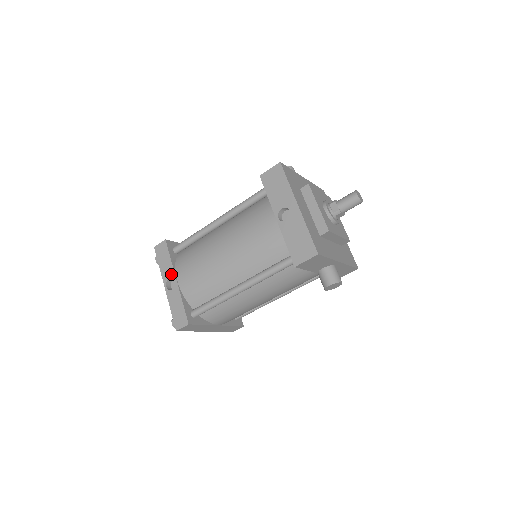
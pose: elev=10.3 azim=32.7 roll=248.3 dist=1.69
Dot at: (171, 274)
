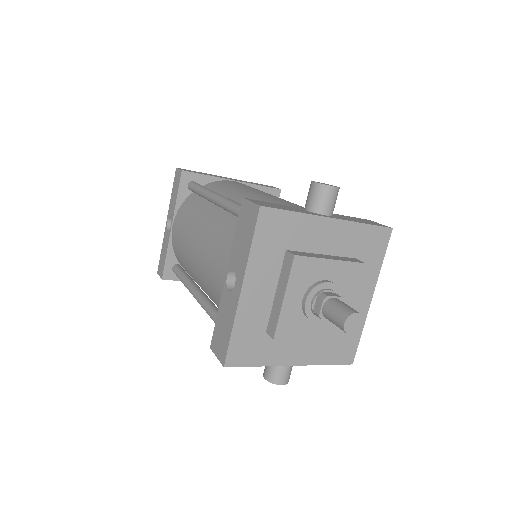
Dot at: (172, 215)
